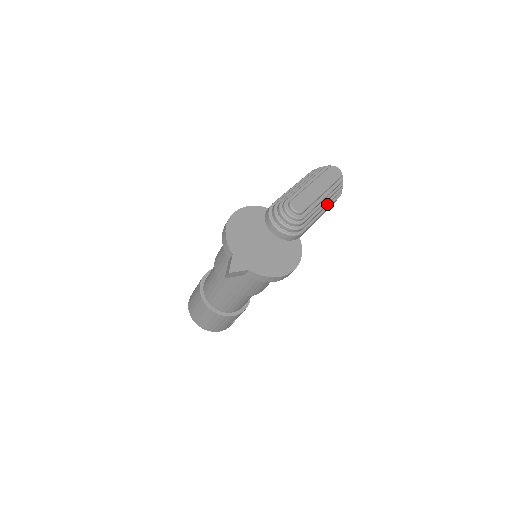
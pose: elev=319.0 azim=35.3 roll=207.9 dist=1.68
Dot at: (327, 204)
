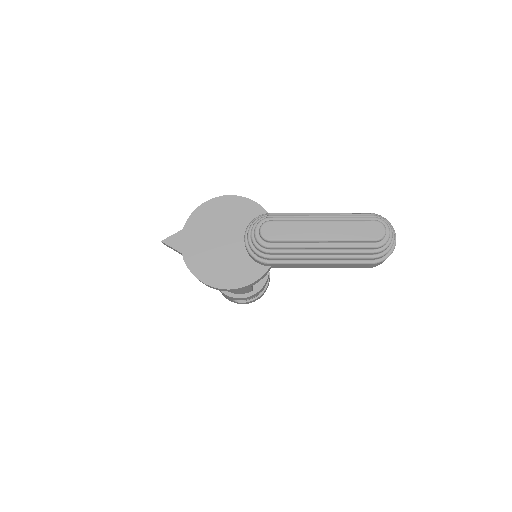
Dot at: (332, 258)
